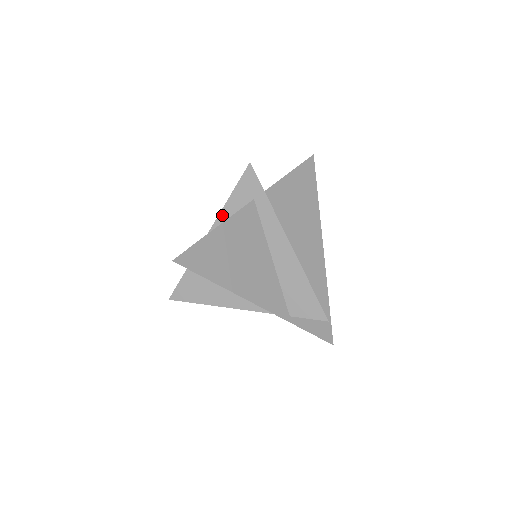
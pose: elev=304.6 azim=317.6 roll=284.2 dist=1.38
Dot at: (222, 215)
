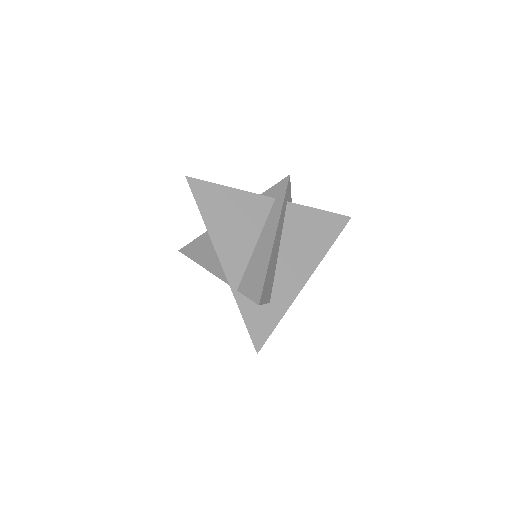
Dot at: occluded
